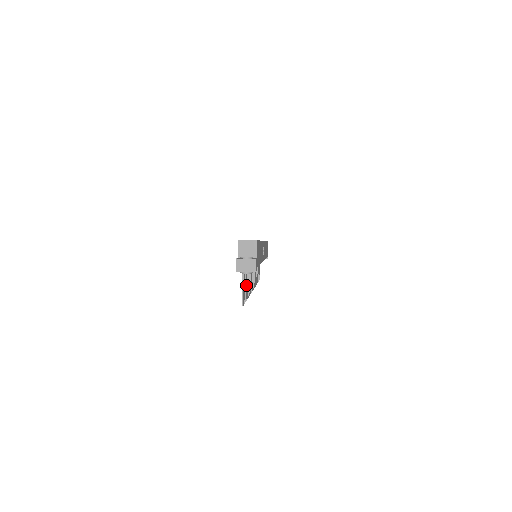
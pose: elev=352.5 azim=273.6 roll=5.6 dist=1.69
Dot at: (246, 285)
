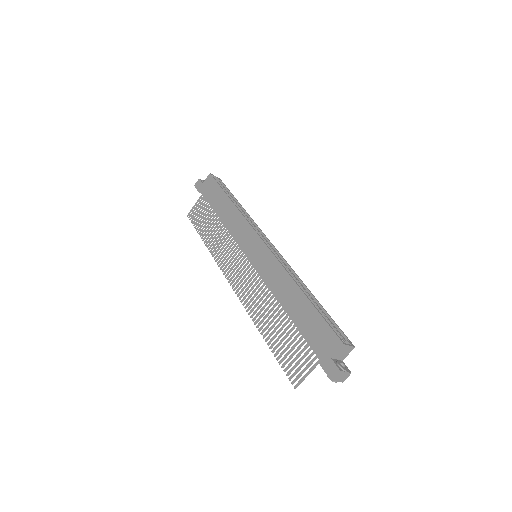
Dot at: (288, 347)
